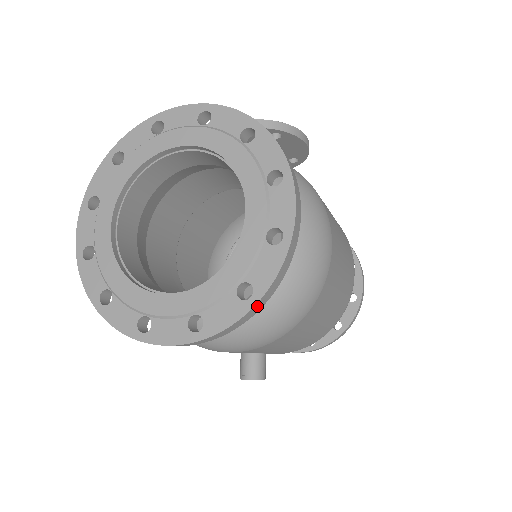
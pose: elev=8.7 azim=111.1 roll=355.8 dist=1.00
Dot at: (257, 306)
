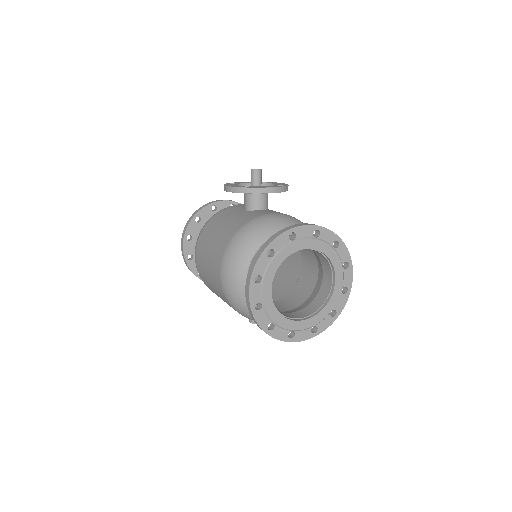
Dot at: (335, 317)
